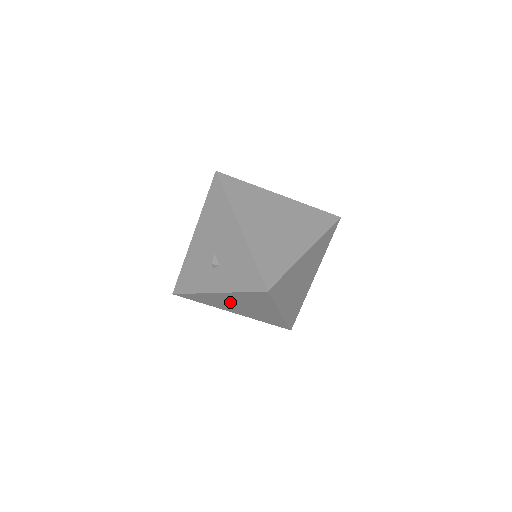
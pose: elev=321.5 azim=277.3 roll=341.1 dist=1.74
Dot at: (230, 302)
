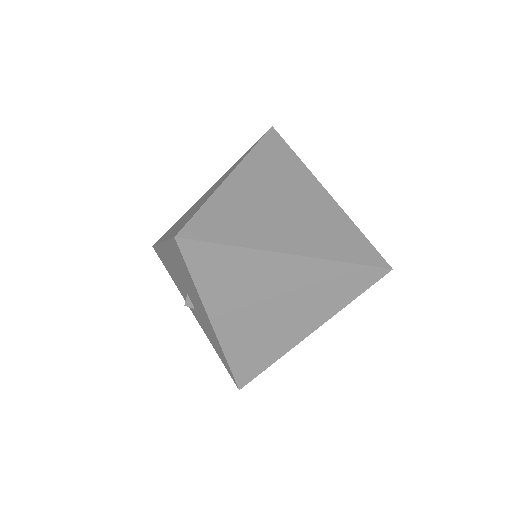
Dot at: occluded
